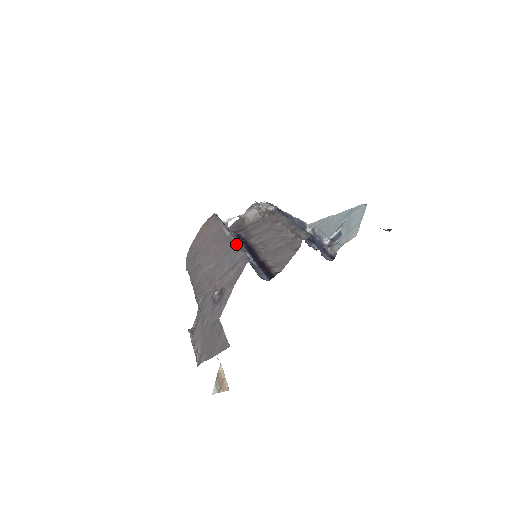
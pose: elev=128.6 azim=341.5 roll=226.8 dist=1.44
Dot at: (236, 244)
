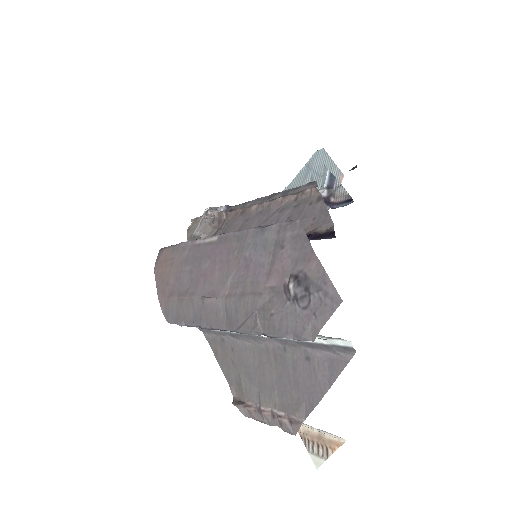
Dot at: (246, 231)
